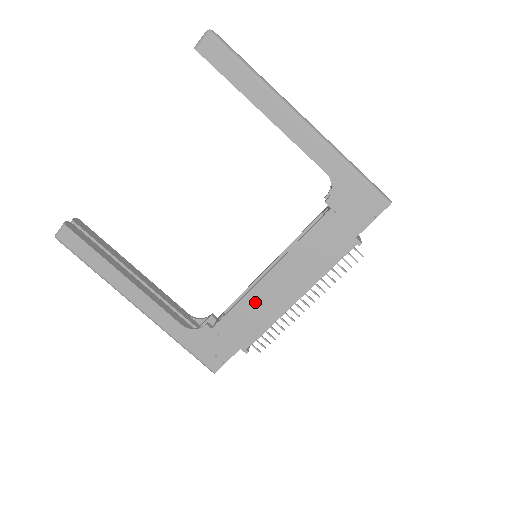
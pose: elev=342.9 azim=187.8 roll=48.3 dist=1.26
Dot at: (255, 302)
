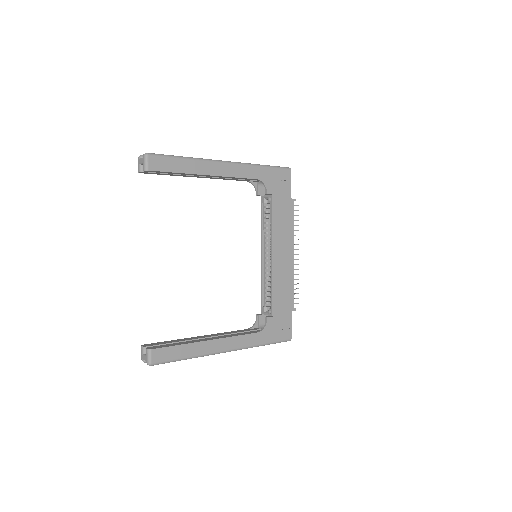
Dot at: (278, 278)
